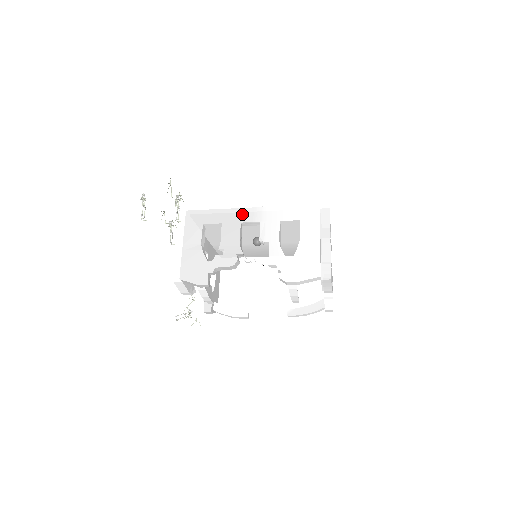
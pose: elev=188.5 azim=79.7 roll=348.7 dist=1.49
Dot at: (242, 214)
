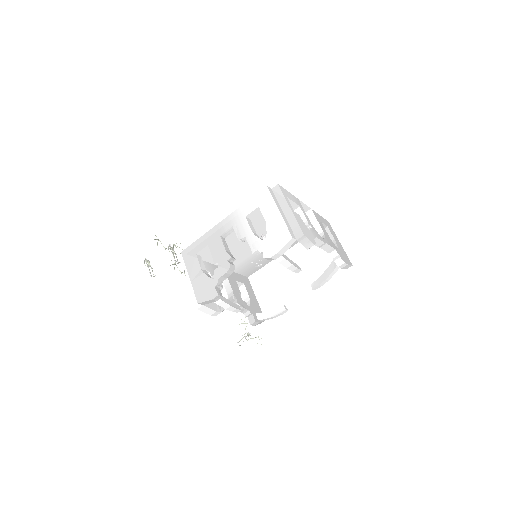
Dot at: (218, 229)
